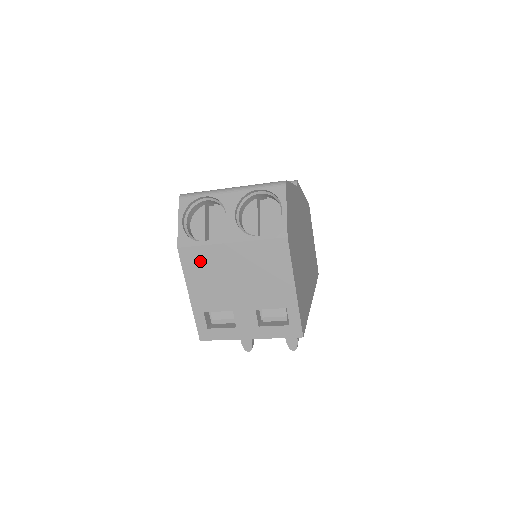
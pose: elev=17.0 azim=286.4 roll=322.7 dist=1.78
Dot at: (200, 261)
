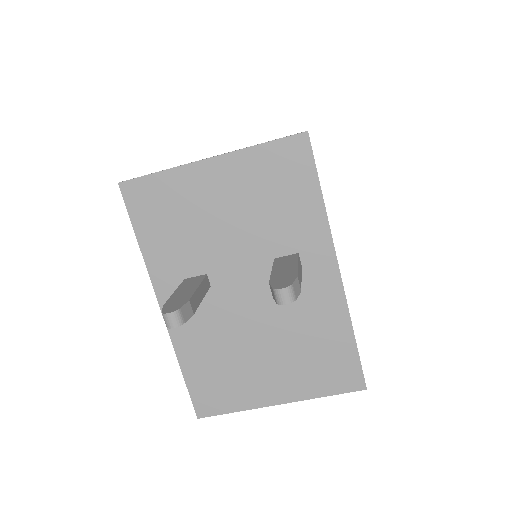
Dot at: occluded
